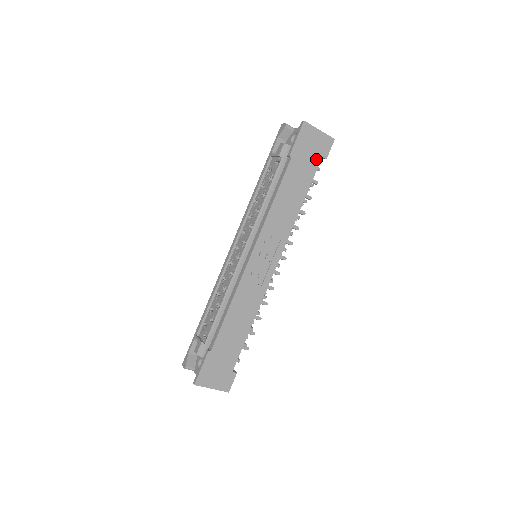
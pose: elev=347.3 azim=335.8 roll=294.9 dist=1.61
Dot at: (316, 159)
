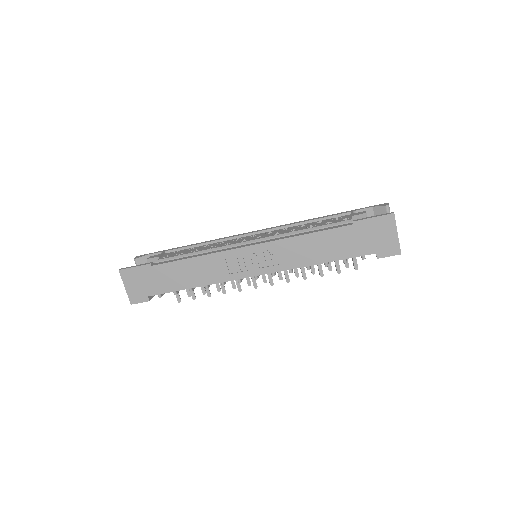
Dot at: (370, 249)
